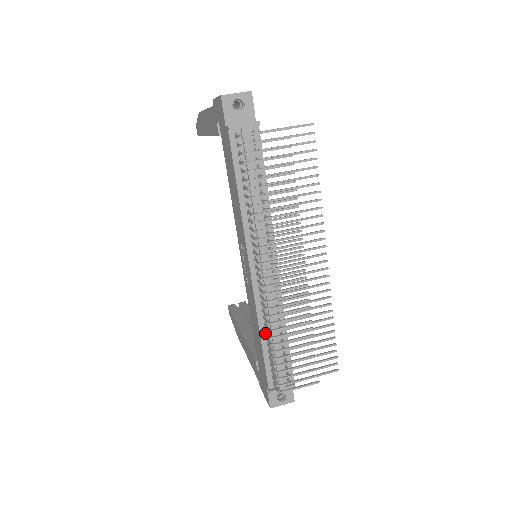
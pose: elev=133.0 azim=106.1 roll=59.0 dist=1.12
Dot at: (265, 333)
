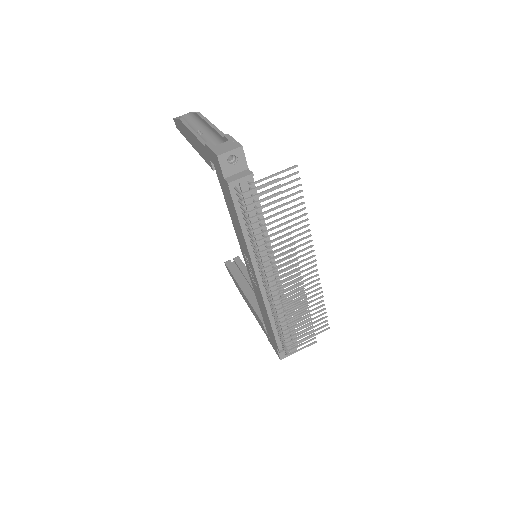
Dot at: (273, 317)
